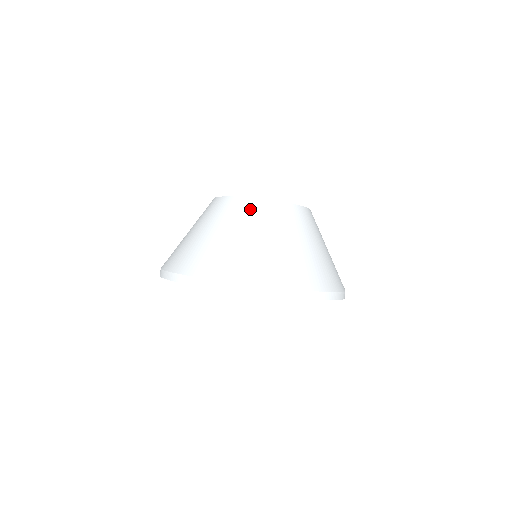
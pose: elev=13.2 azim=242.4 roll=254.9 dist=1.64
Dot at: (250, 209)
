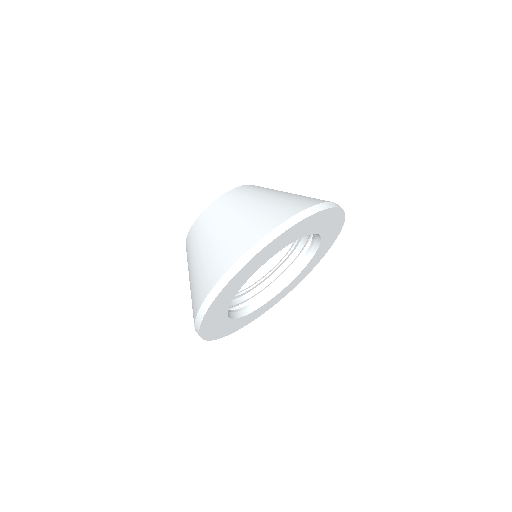
Dot at: (259, 187)
